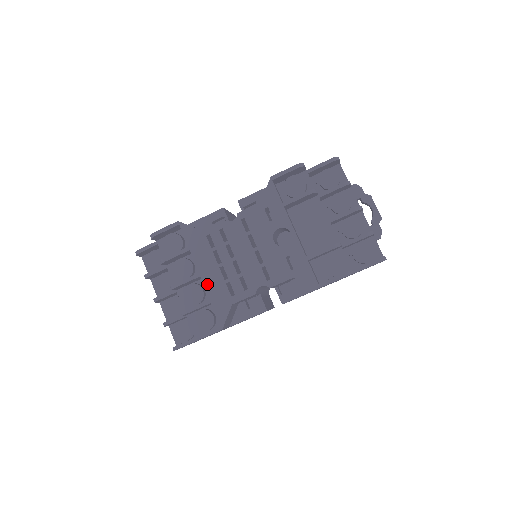
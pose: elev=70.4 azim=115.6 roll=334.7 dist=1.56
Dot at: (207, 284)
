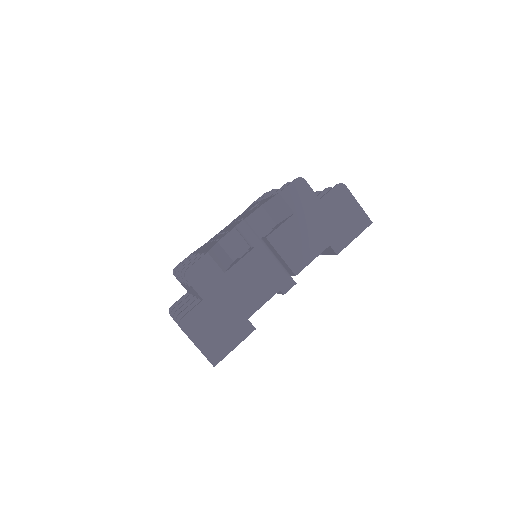
Dot at: occluded
